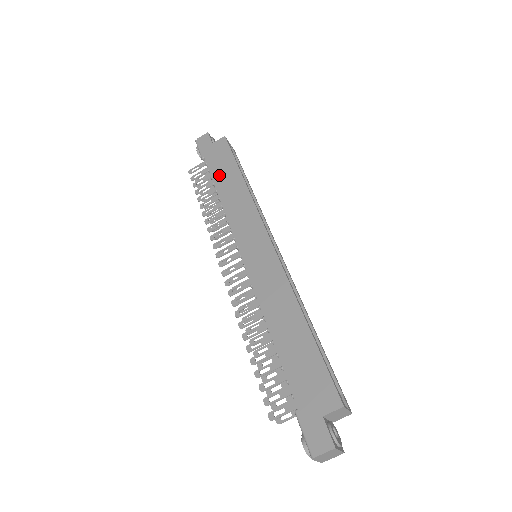
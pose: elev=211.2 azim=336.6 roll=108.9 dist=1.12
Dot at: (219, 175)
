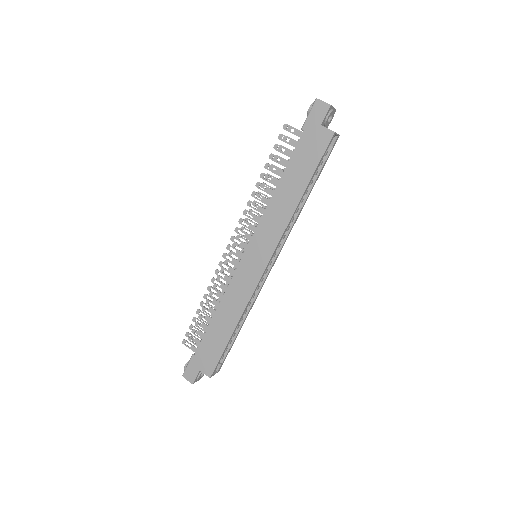
Dot at: (293, 169)
